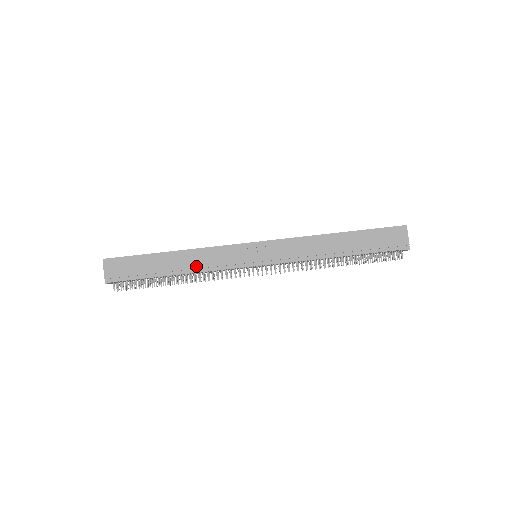
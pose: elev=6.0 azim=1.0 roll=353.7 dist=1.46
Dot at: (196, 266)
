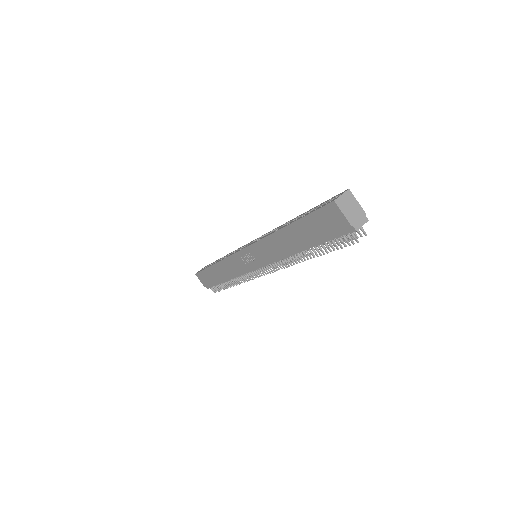
Dot at: (230, 274)
